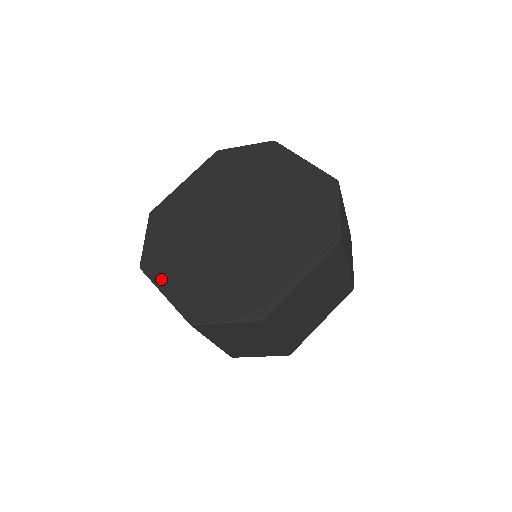
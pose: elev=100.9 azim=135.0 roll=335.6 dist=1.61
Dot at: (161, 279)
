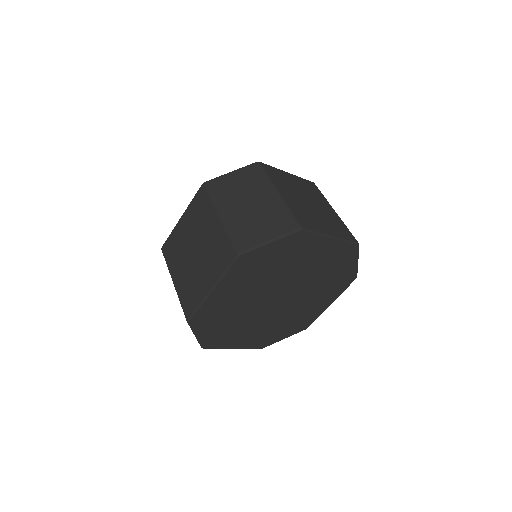
Dot at: (227, 346)
